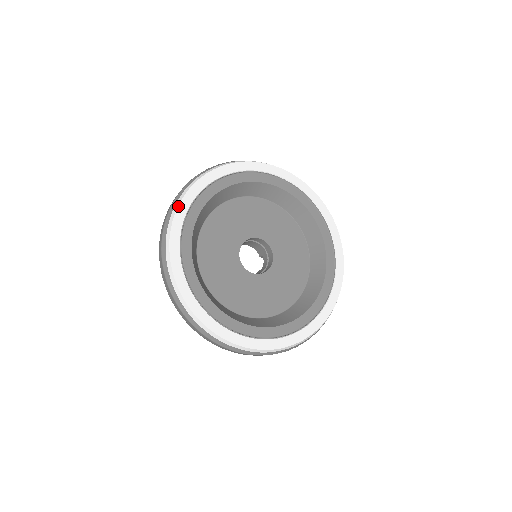
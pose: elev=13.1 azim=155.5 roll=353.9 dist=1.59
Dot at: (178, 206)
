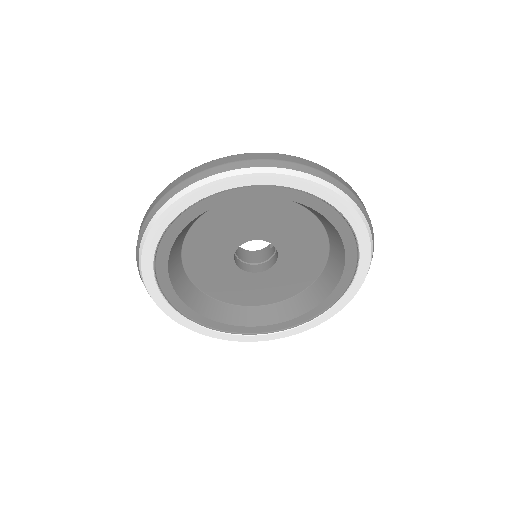
Dot at: (145, 240)
